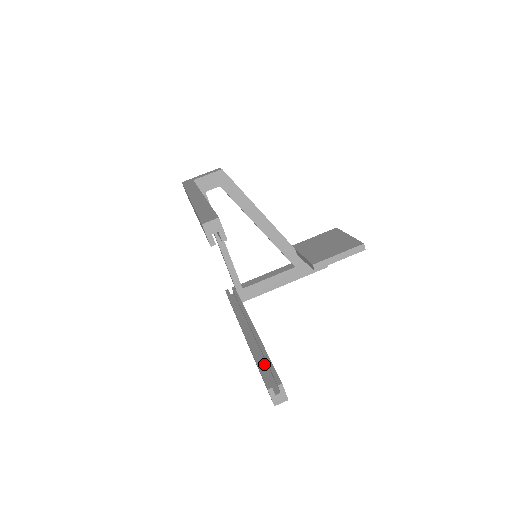
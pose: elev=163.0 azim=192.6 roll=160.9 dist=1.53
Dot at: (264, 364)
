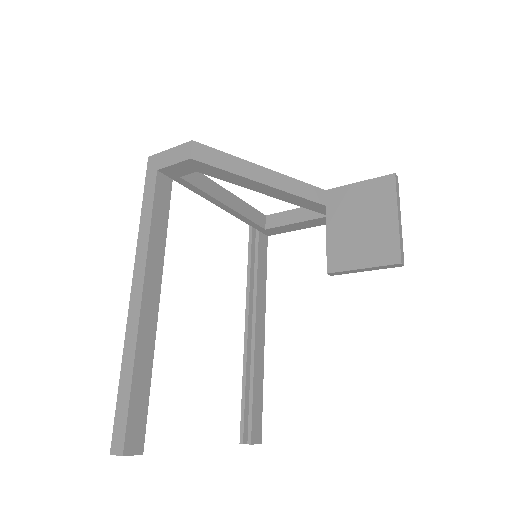
Dot at: occluded
